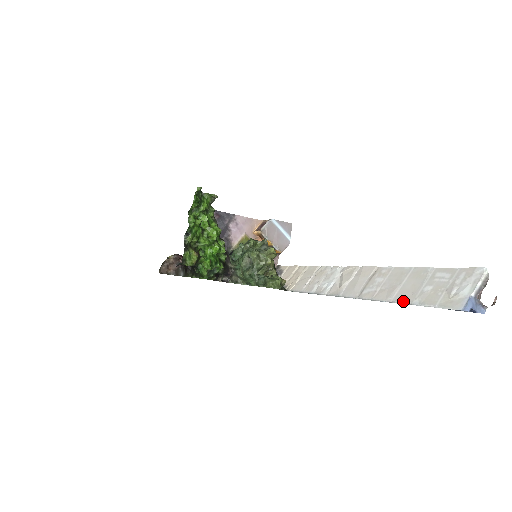
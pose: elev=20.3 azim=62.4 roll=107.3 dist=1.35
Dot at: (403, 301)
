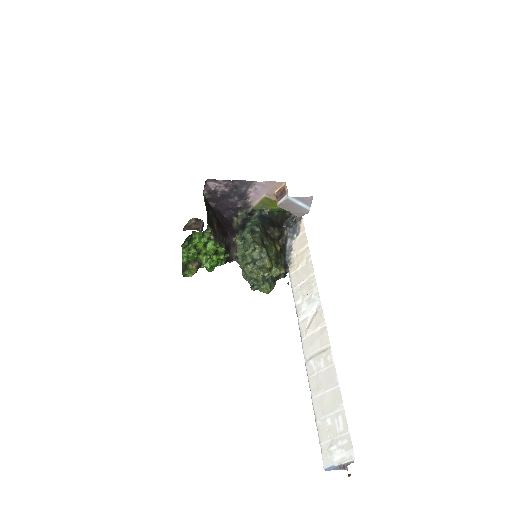
Dot at: (315, 410)
